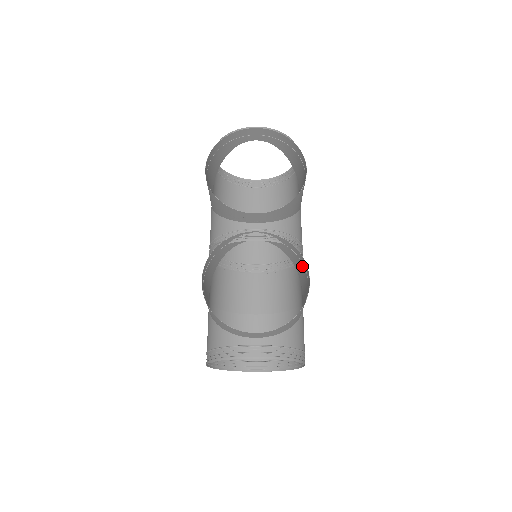
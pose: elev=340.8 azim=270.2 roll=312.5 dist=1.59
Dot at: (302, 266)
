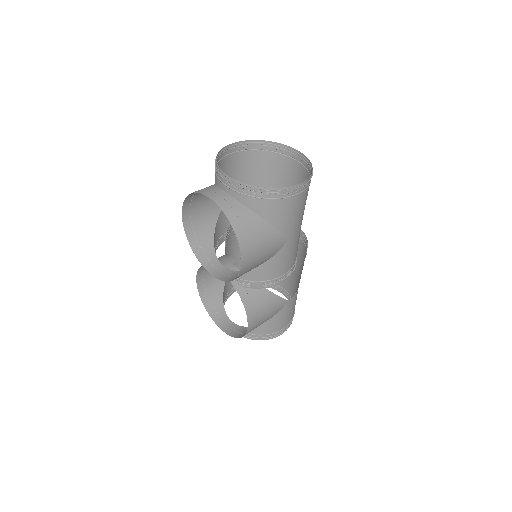
Dot at: (256, 307)
